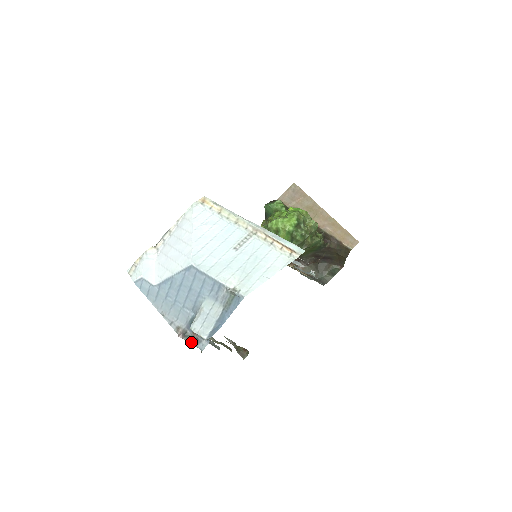
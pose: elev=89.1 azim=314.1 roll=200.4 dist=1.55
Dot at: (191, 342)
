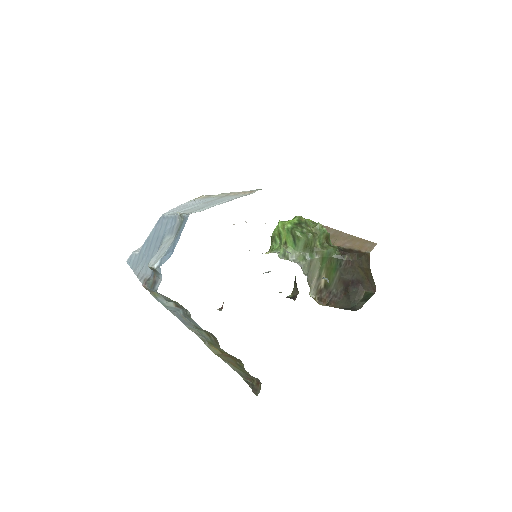
Dot at: (151, 287)
